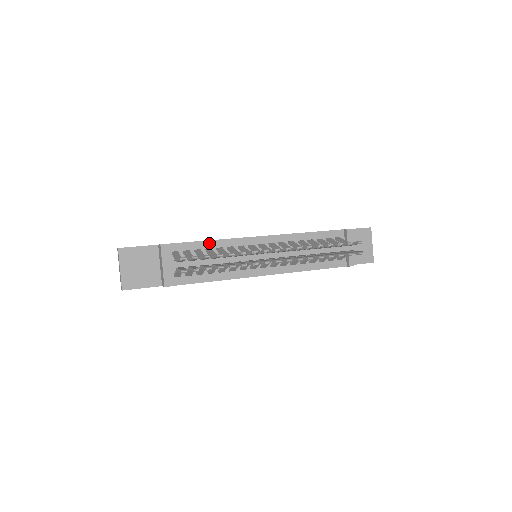
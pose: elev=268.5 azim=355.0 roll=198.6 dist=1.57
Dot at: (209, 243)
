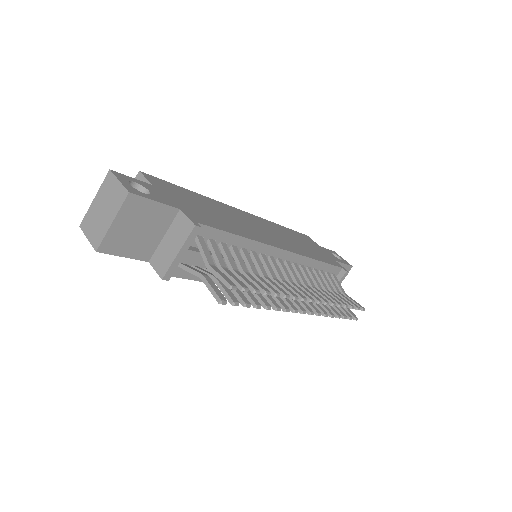
Dot at: (239, 239)
